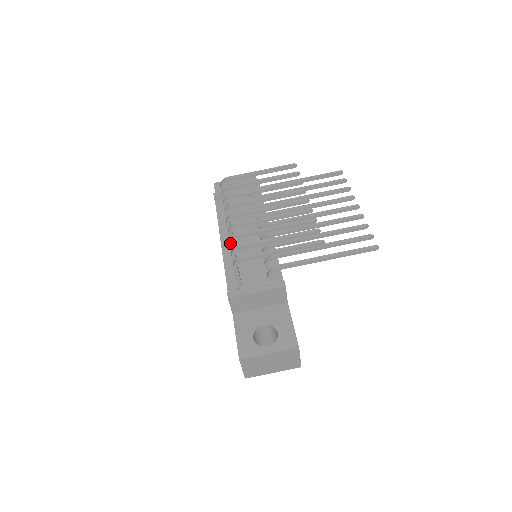
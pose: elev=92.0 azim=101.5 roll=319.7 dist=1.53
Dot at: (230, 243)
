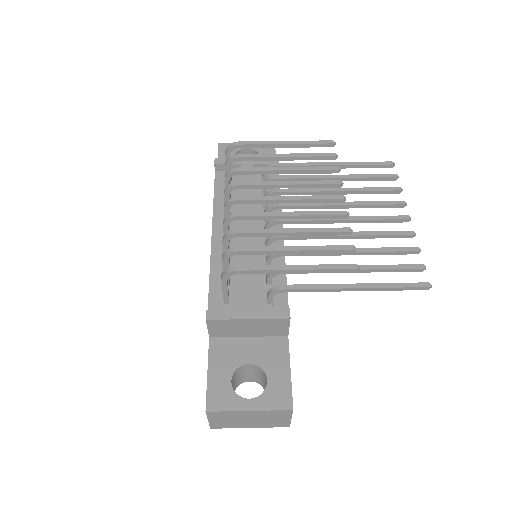
Dot at: (223, 240)
